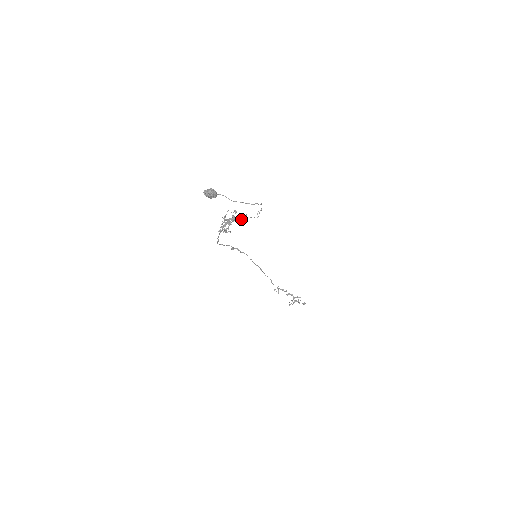
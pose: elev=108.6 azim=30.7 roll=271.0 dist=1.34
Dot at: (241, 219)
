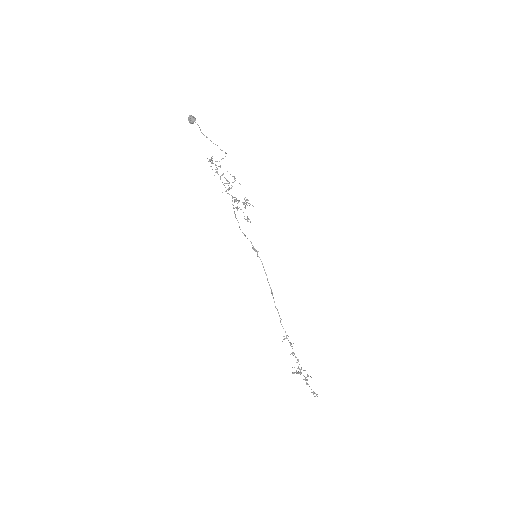
Dot at: (211, 162)
